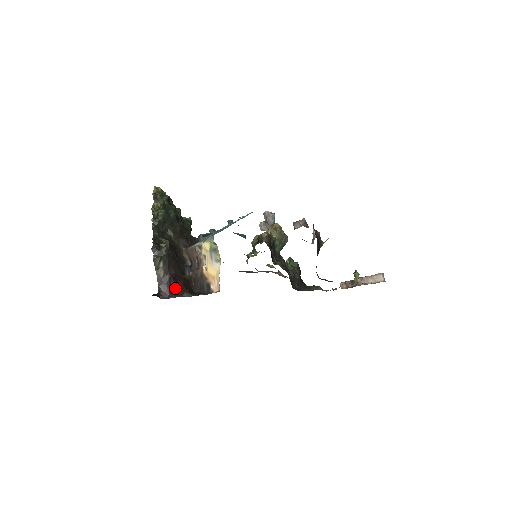
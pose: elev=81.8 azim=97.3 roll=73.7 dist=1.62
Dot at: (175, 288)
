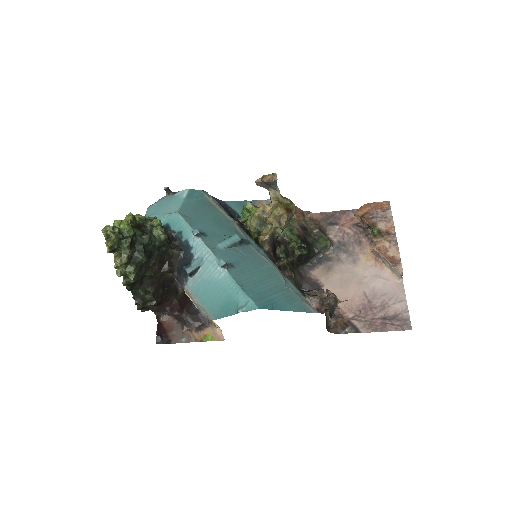
Dot at: (173, 314)
